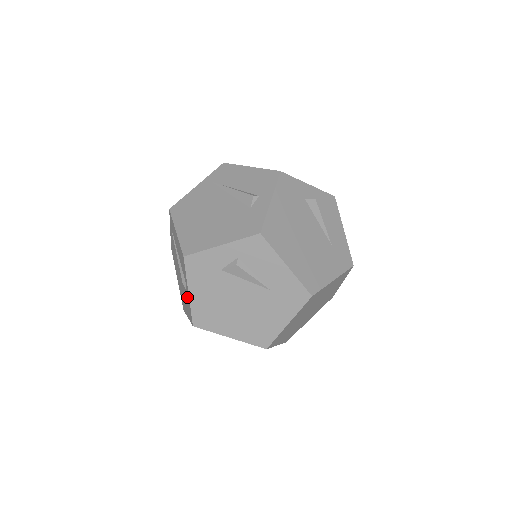
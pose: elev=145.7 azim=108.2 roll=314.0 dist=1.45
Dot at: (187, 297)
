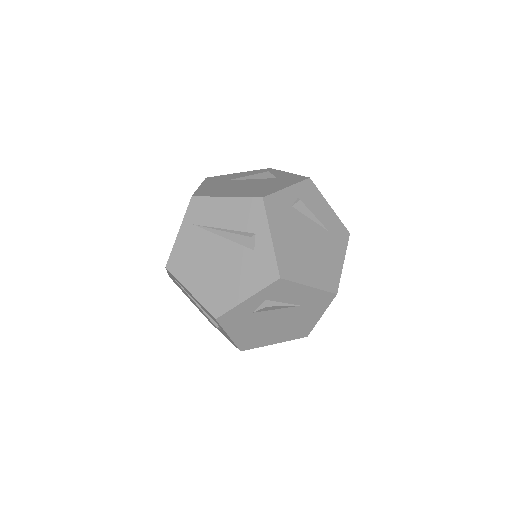
Dot at: (225, 334)
